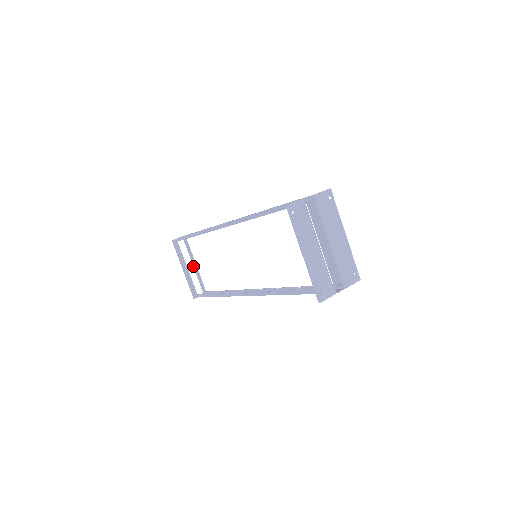
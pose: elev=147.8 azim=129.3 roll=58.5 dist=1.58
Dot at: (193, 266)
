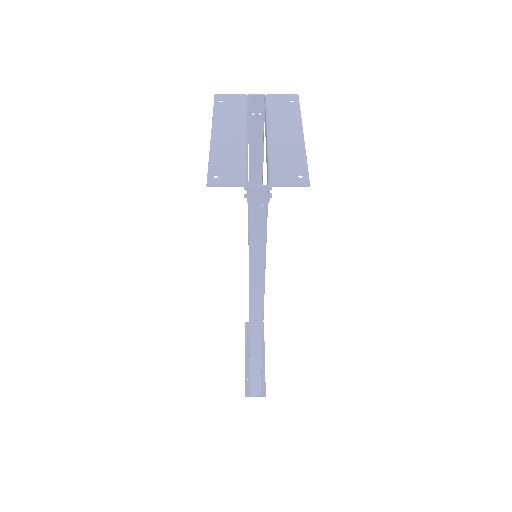
Dot at: occluded
